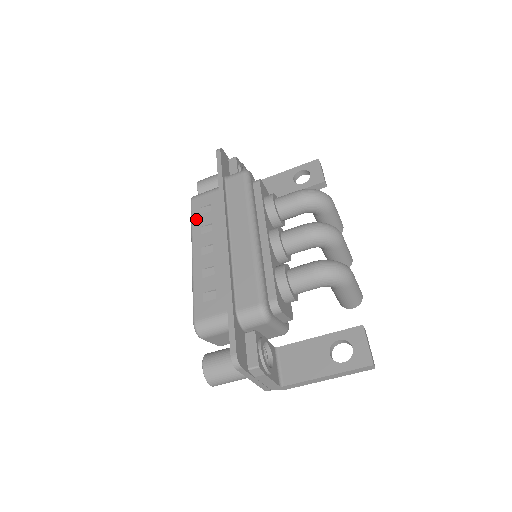
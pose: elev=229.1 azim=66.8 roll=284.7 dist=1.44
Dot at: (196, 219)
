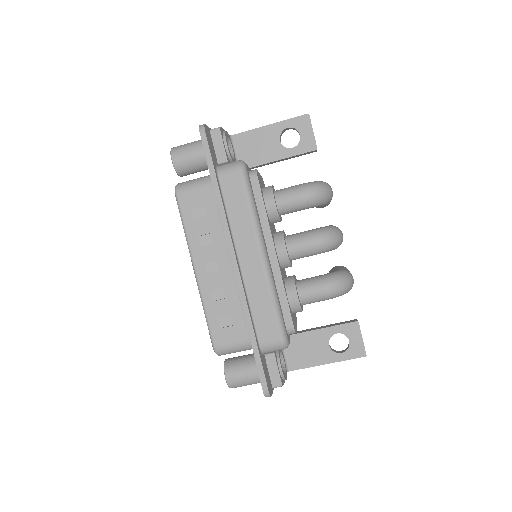
Dot at: (189, 225)
